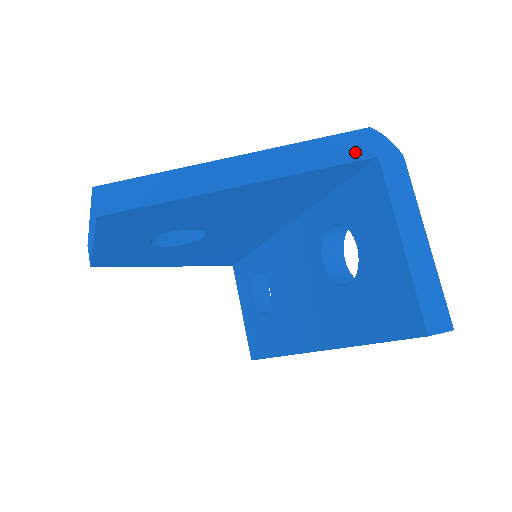
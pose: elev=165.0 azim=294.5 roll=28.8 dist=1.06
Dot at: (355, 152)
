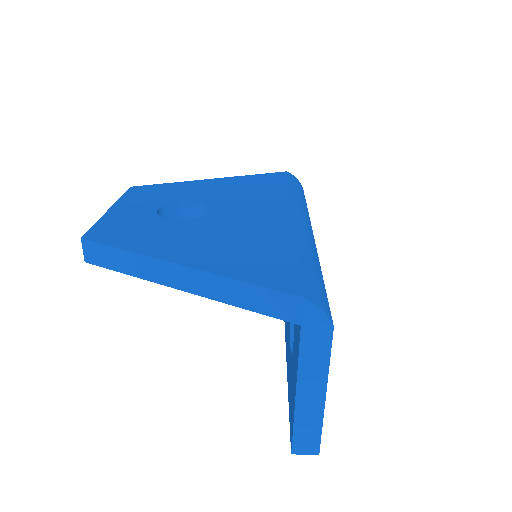
Dot at: (282, 312)
